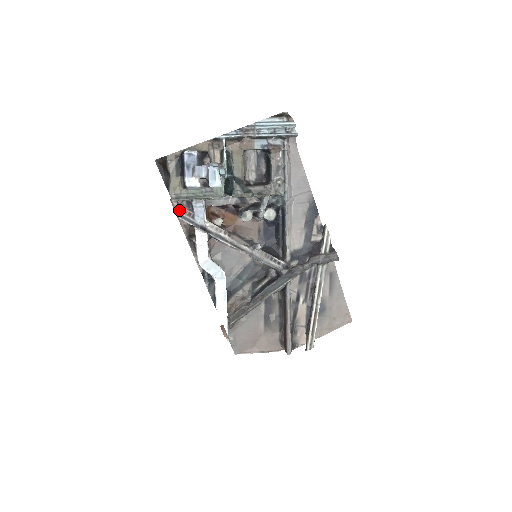
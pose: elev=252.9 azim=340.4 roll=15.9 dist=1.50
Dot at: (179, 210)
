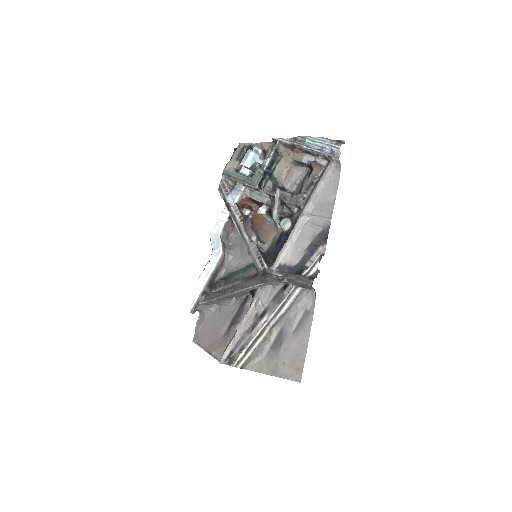
Dot at: (222, 184)
